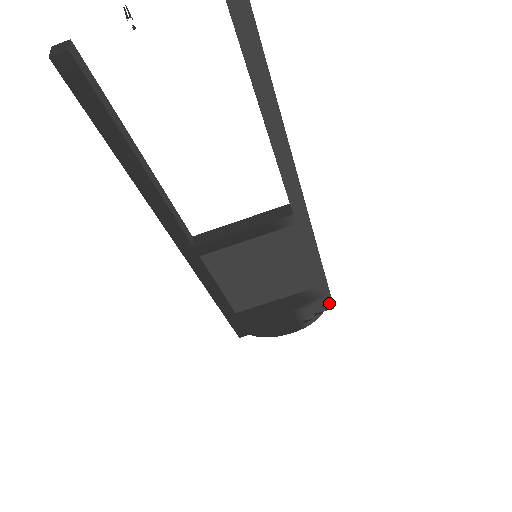
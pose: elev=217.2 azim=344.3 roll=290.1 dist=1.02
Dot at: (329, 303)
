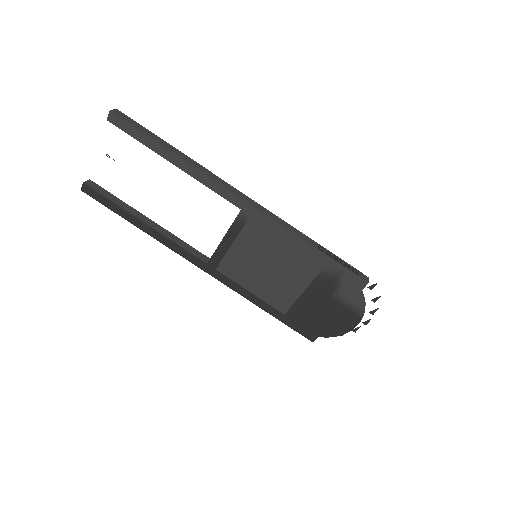
Dot at: (357, 279)
